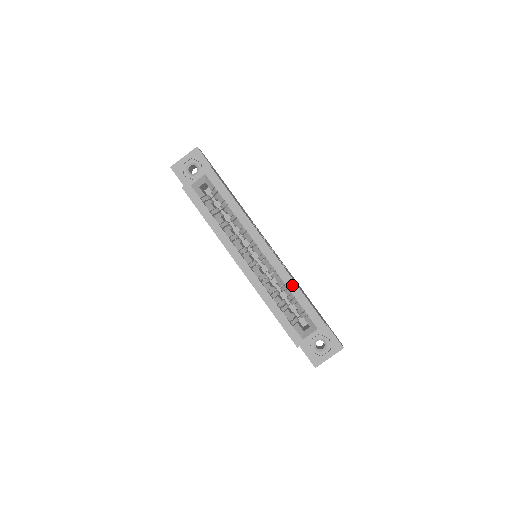
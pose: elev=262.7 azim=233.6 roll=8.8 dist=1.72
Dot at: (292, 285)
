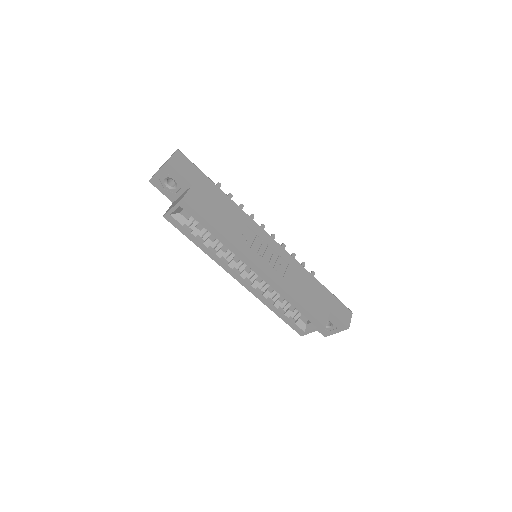
Dot at: (288, 298)
